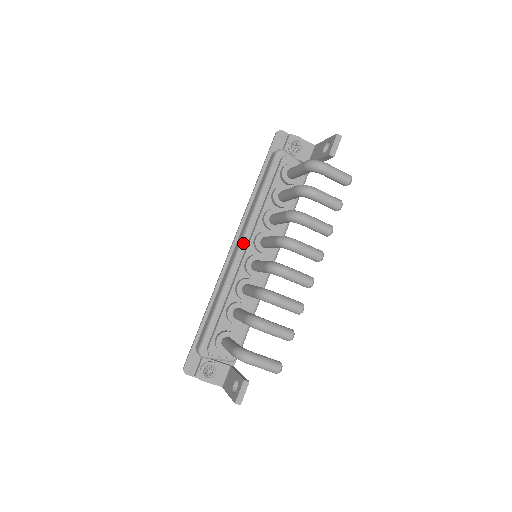
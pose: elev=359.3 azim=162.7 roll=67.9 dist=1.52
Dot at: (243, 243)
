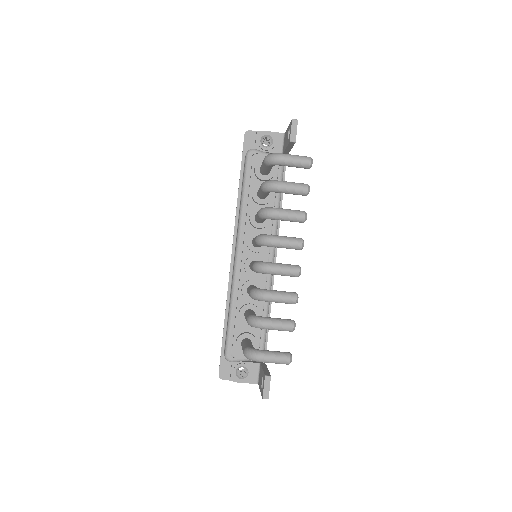
Dot at: (238, 248)
